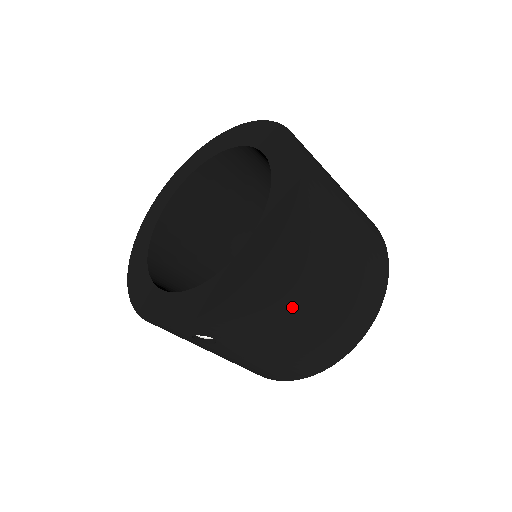
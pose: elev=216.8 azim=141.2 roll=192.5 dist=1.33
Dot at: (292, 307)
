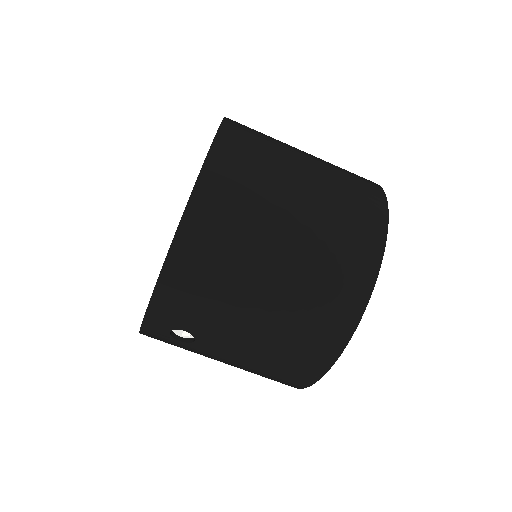
Dot at: (240, 273)
